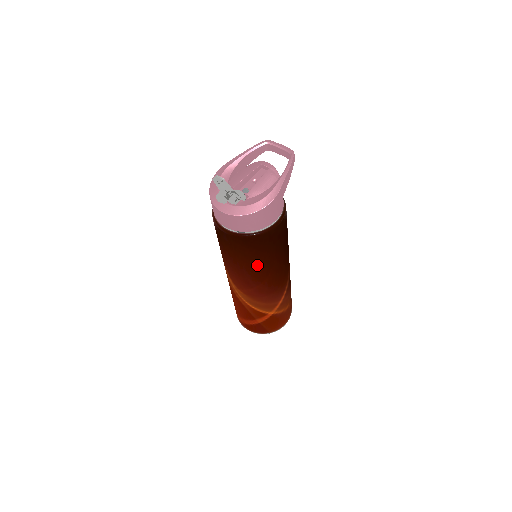
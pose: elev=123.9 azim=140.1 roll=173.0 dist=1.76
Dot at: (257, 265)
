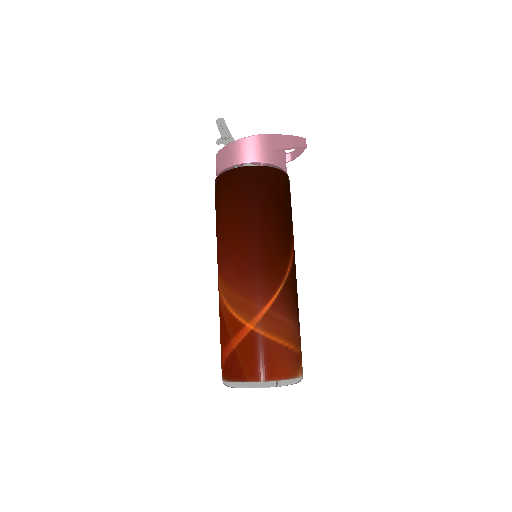
Dot at: (236, 217)
